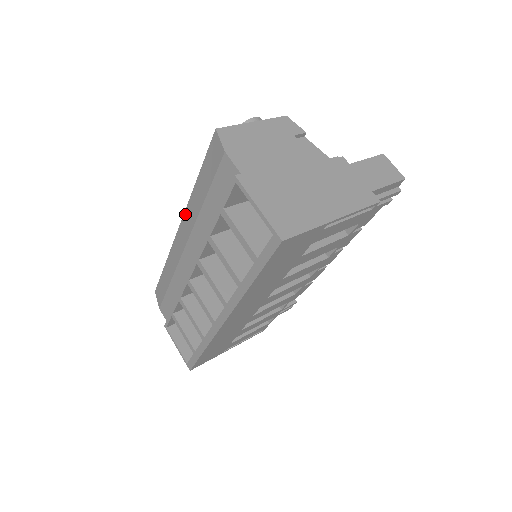
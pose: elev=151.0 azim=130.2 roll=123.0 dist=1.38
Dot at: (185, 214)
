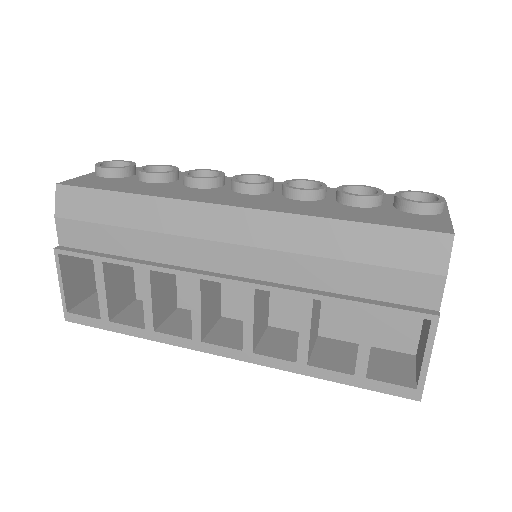
Dot at: (271, 215)
